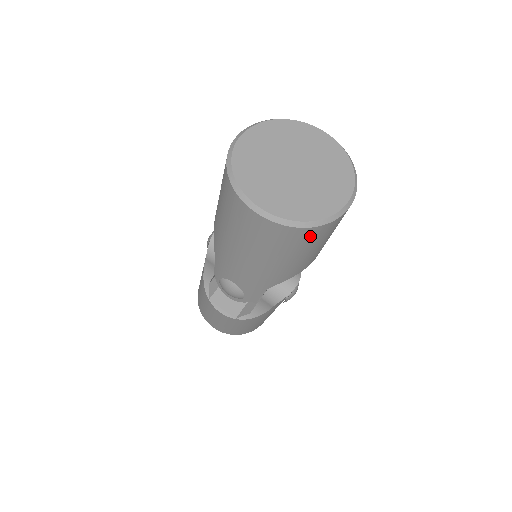
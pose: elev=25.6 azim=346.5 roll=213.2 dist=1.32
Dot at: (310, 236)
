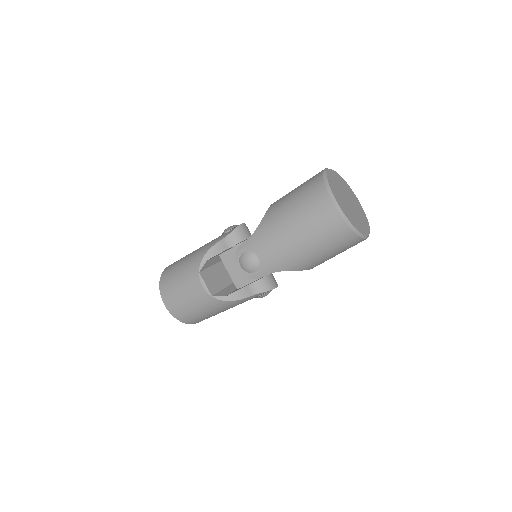
Dot at: (347, 240)
